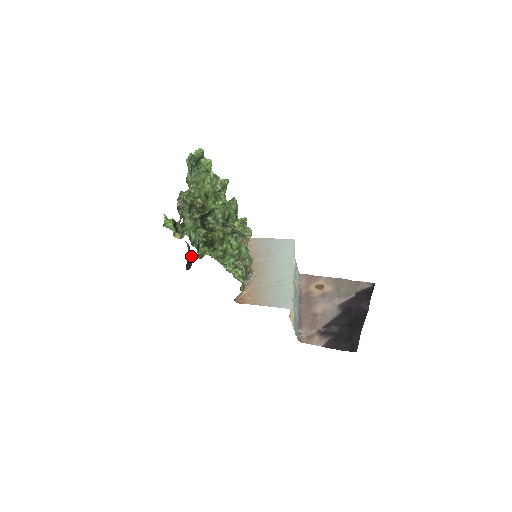
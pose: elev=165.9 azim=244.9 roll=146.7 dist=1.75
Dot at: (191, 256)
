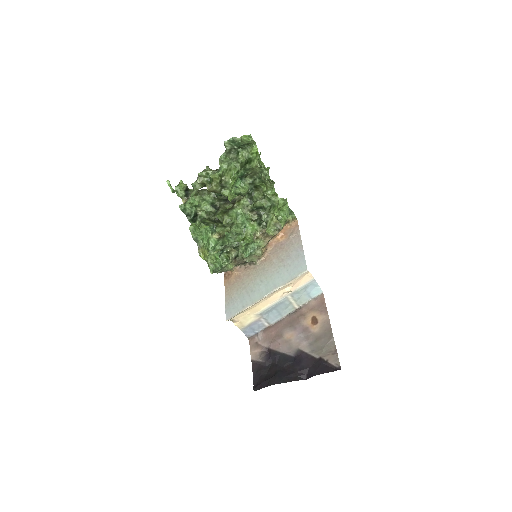
Dot at: occluded
